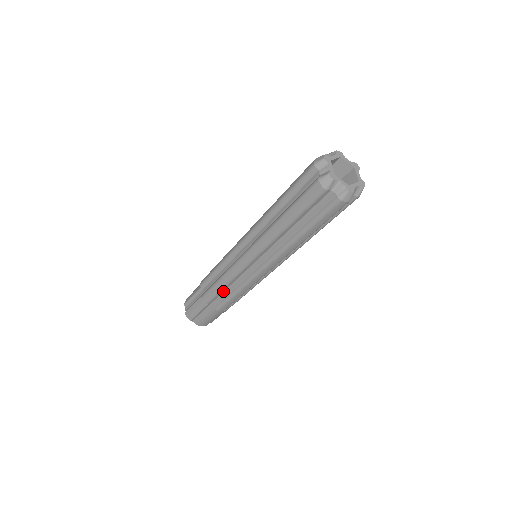
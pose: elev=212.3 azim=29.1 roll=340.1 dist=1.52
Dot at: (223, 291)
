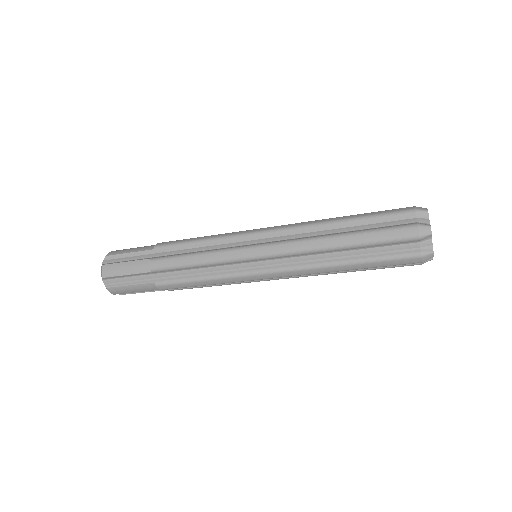
Dot at: occluded
